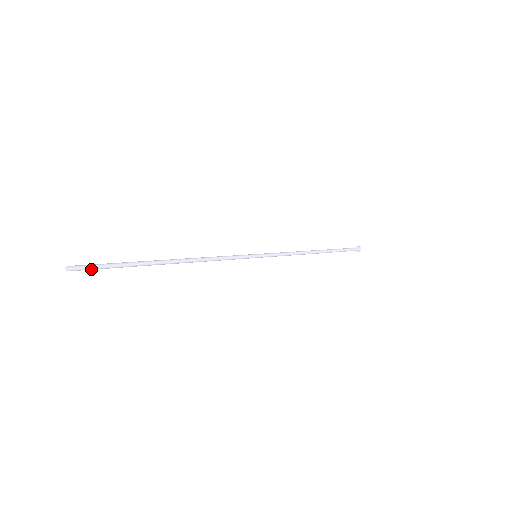
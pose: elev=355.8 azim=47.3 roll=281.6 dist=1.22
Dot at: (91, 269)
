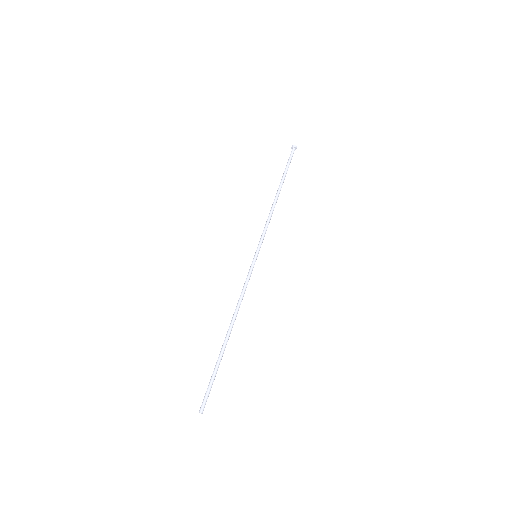
Dot at: (208, 396)
